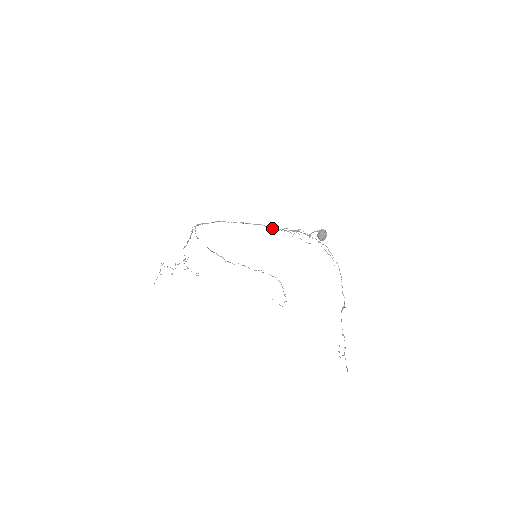
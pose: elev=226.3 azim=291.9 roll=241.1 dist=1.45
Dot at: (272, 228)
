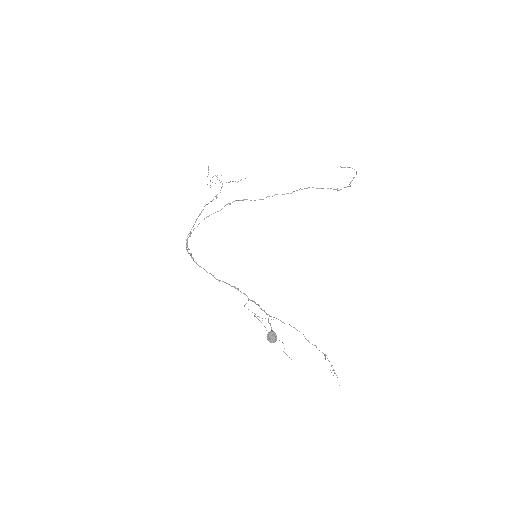
Dot at: (238, 290)
